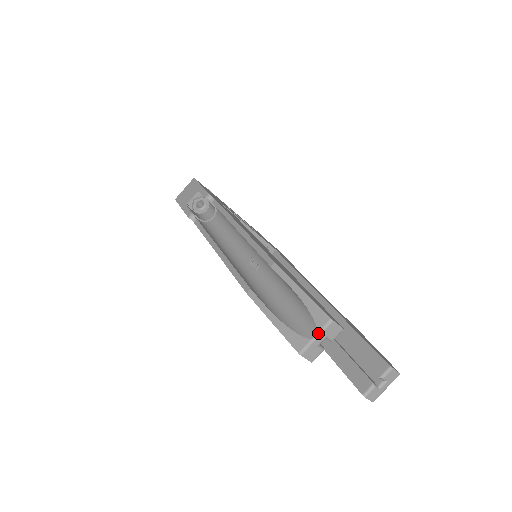
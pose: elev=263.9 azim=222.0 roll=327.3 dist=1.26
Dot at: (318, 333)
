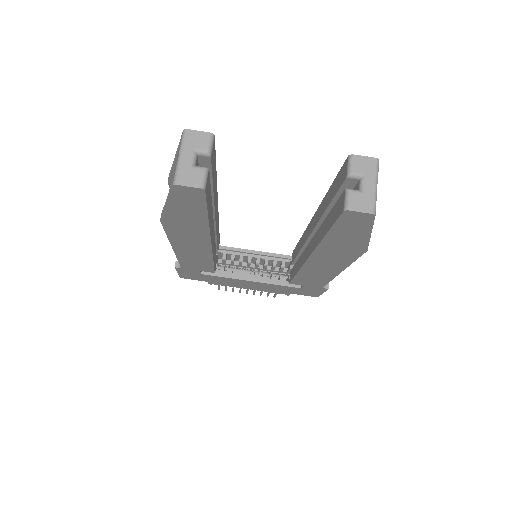
Dot at: (179, 152)
